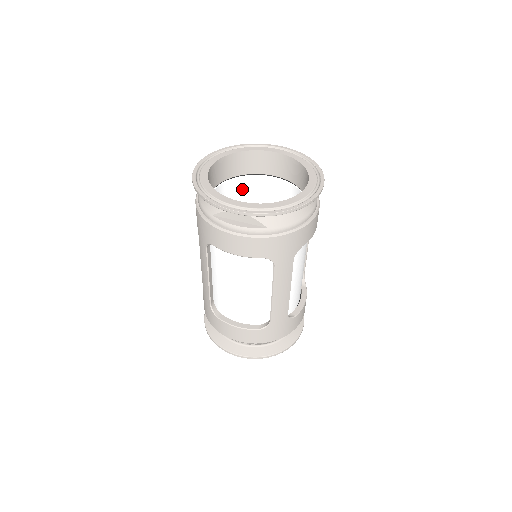
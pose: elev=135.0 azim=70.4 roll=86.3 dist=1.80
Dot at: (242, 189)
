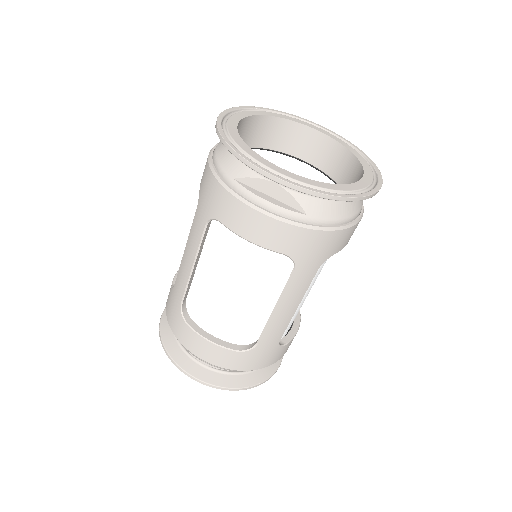
Dot at: occluded
